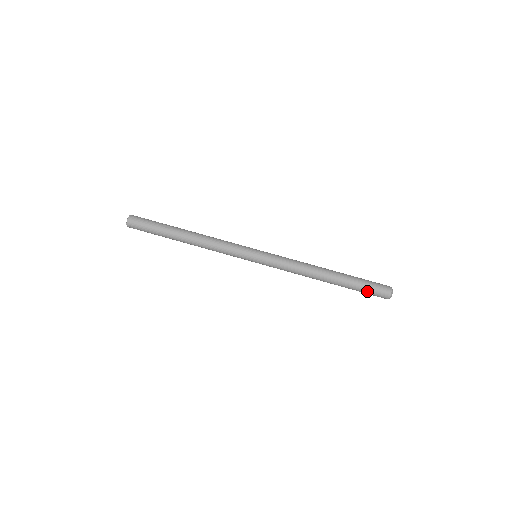
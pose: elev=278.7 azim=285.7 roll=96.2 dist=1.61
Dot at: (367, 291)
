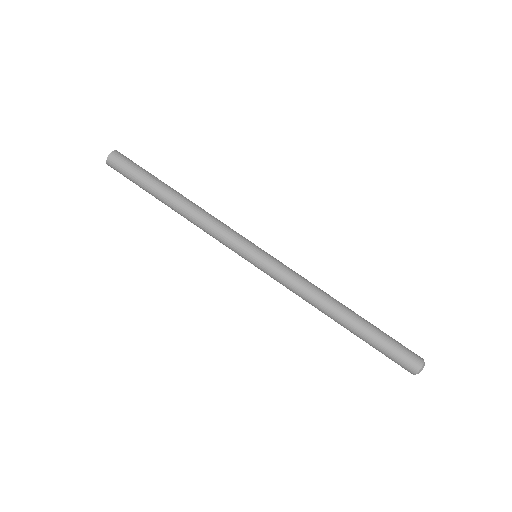
Dot at: (390, 352)
